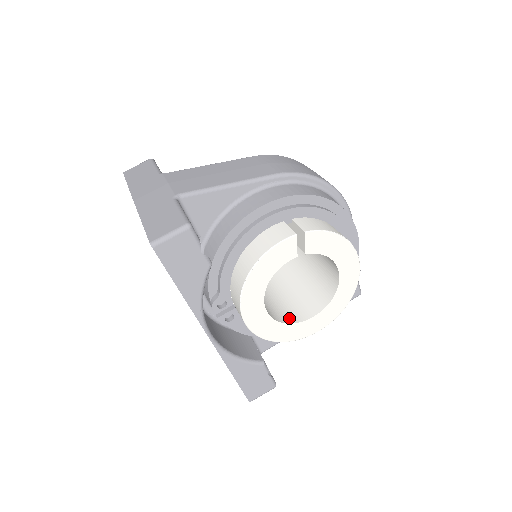
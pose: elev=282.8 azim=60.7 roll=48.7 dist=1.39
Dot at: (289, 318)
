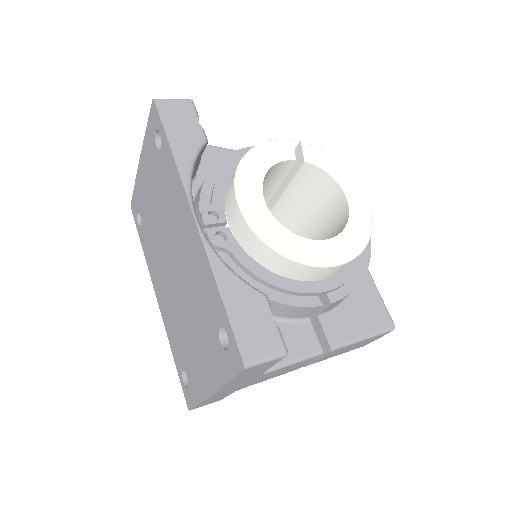
Dot at: occluded
